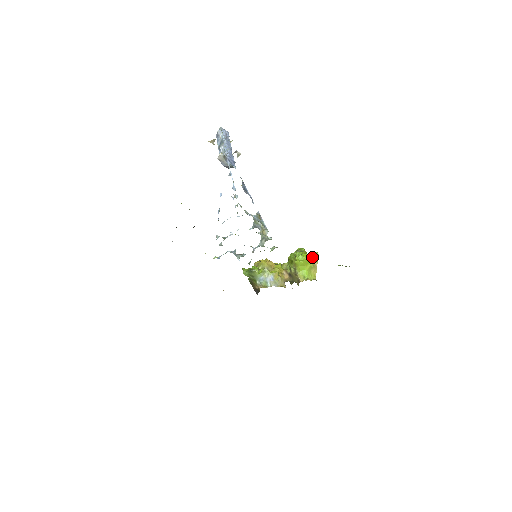
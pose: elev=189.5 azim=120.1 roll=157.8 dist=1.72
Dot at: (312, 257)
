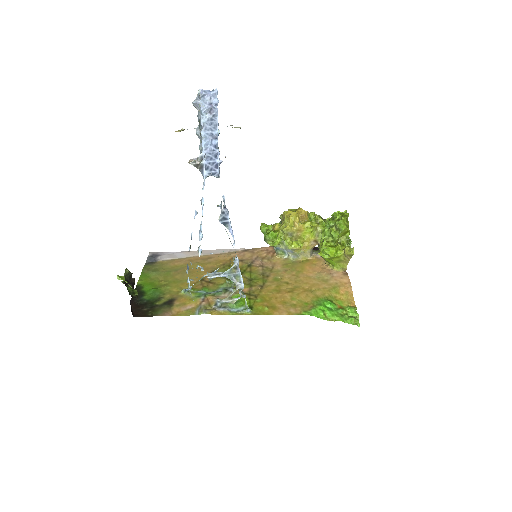
Dot at: (344, 252)
